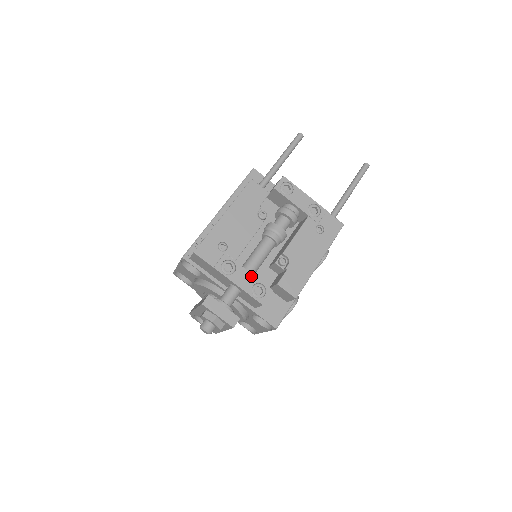
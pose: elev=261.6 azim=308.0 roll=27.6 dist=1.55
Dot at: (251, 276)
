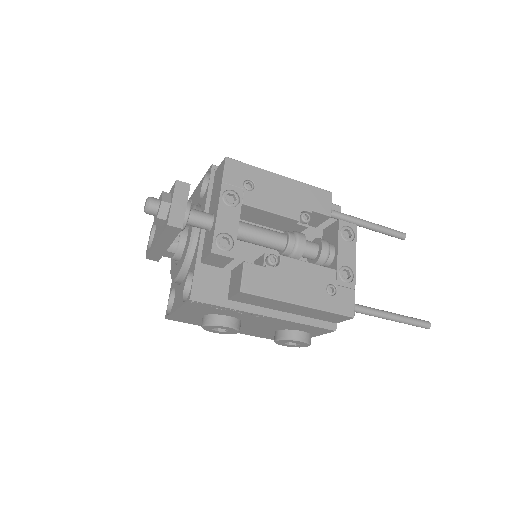
Dot at: (236, 227)
